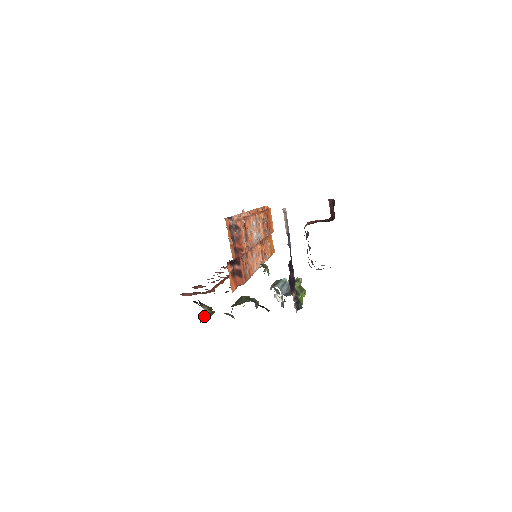
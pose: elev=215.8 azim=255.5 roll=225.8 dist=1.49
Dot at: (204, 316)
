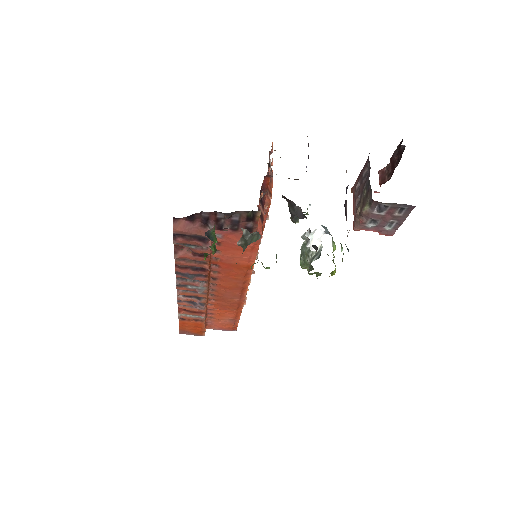
Dot at: (212, 230)
